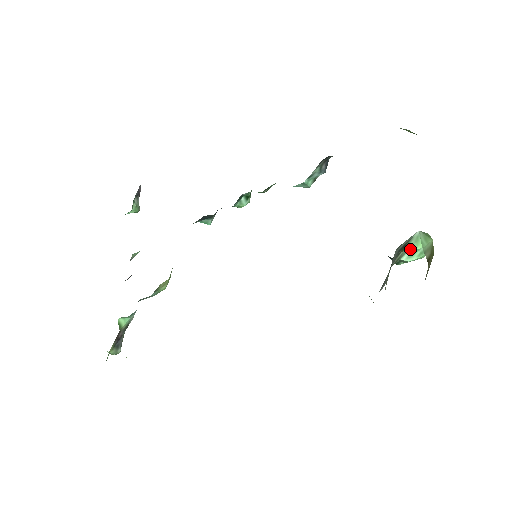
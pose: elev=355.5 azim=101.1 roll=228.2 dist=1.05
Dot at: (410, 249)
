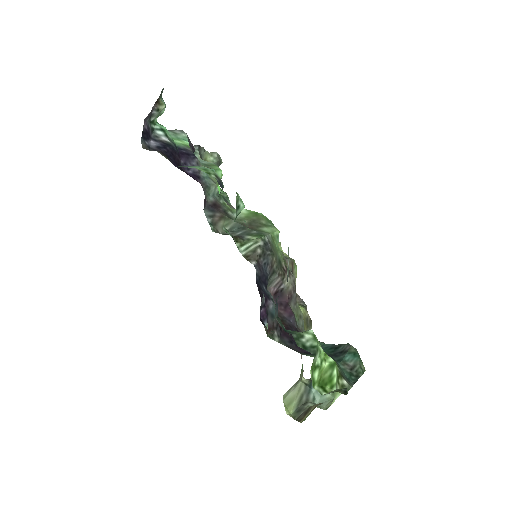
Dot at: occluded
